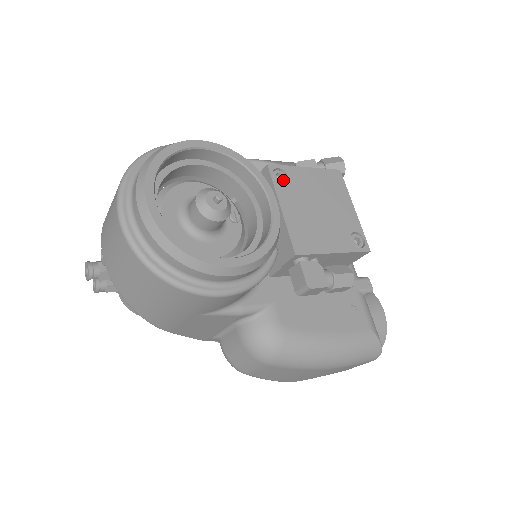
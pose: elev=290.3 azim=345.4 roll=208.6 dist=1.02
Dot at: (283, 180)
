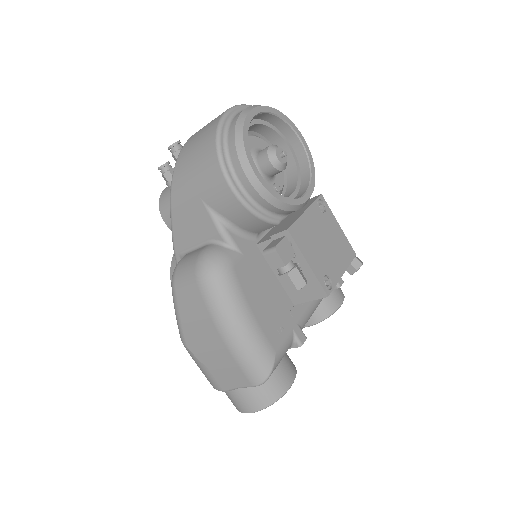
Dot at: (321, 209)
